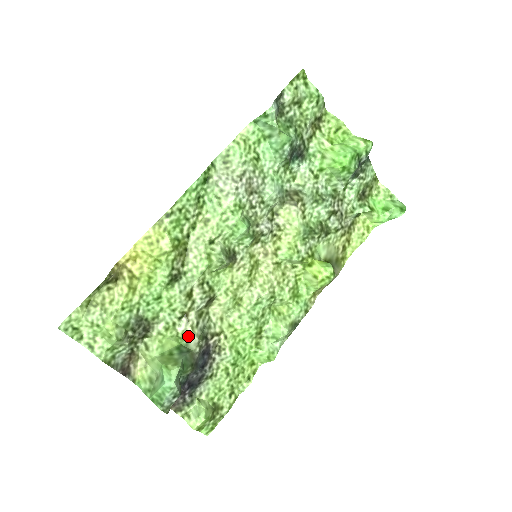
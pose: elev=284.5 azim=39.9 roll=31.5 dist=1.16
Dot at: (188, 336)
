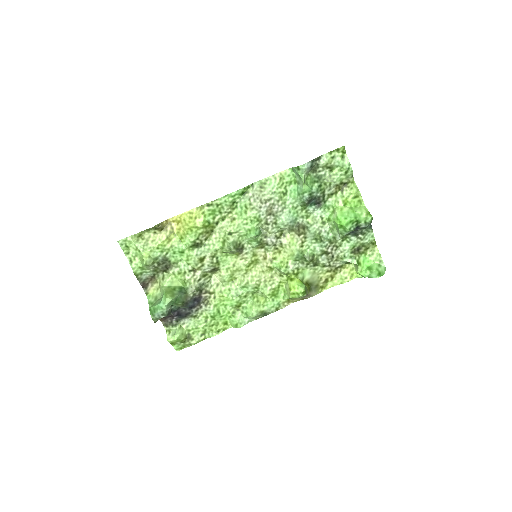
Dot at: (190, 284)
